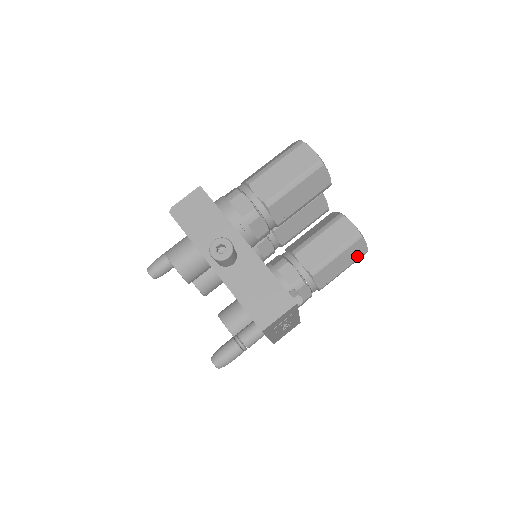
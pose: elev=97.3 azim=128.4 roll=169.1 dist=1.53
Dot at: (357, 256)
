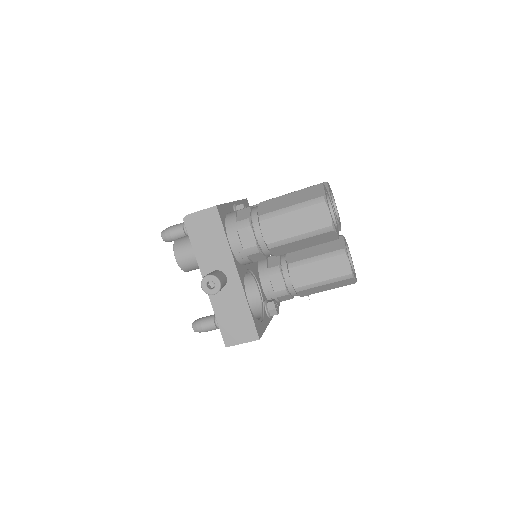
Dot at: (344, 285)
